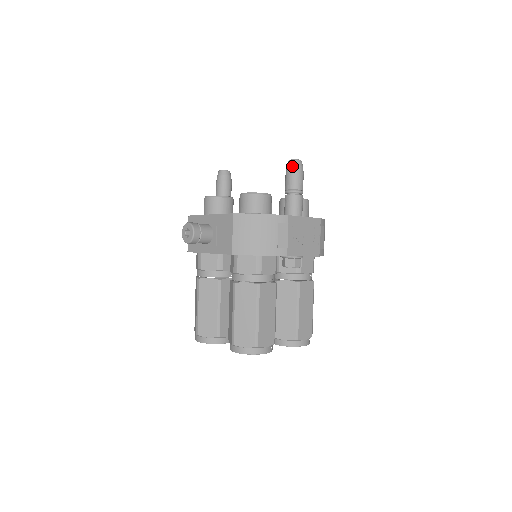
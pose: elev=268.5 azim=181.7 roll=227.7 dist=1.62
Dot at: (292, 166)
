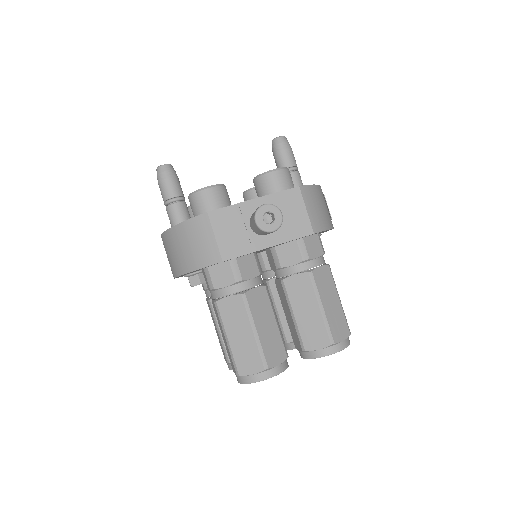
Dot at: (286, 142)
